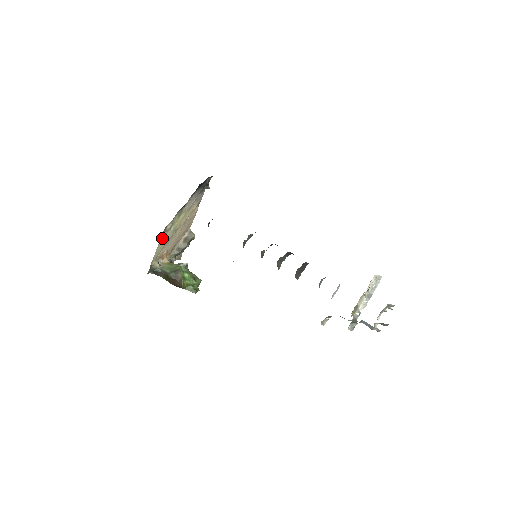
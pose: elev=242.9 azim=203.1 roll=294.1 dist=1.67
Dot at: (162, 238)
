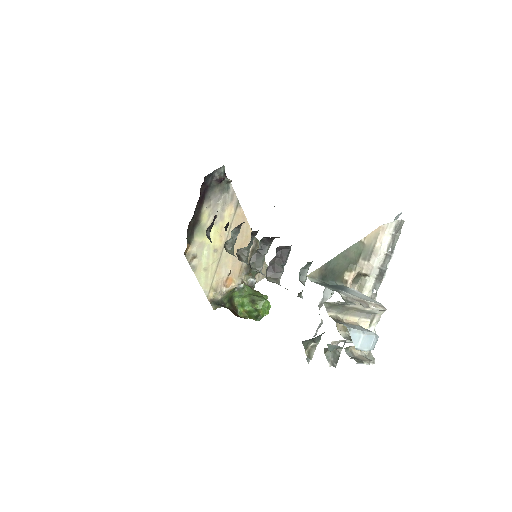
Dot at: (196, 267)
